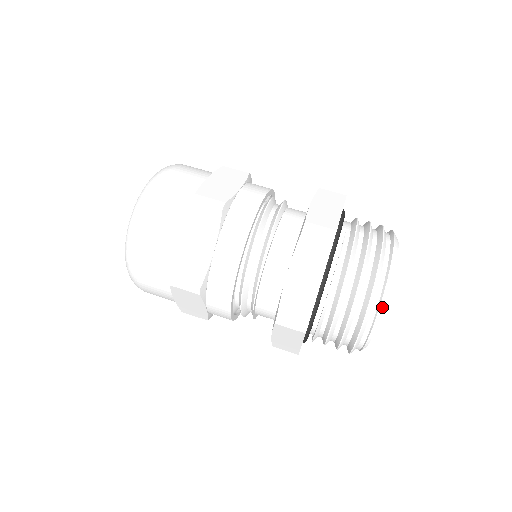
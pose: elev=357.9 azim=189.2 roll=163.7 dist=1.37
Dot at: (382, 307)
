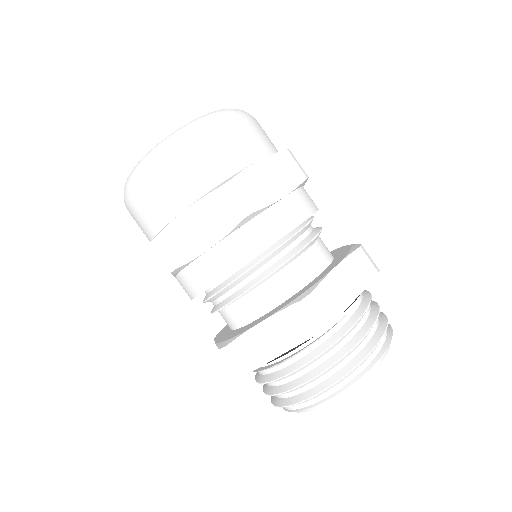
Dot at: (321, 405)
